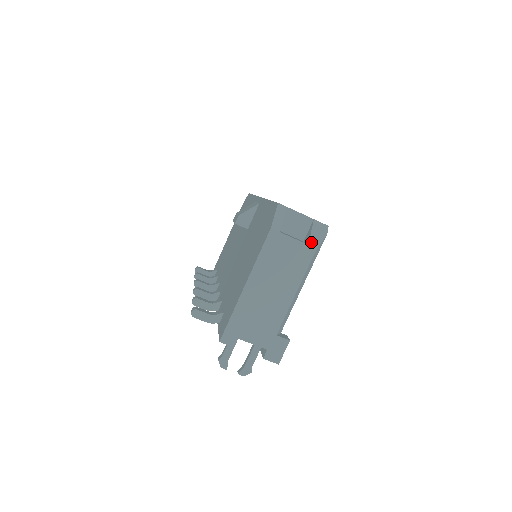
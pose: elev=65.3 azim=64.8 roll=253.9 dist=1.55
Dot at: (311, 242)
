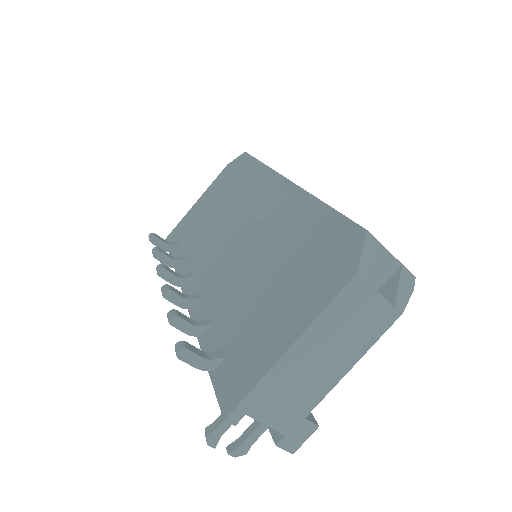
Dot at: (397, 302)
